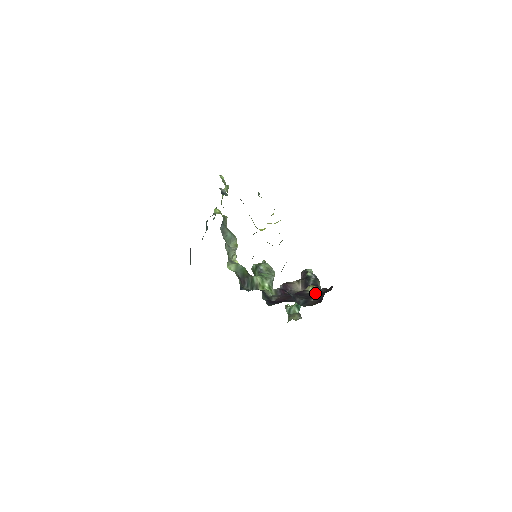
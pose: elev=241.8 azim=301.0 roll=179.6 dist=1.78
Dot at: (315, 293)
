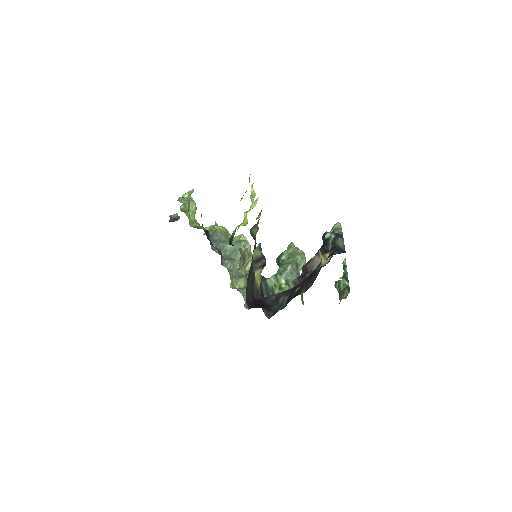
Dot at: (322, 266)
